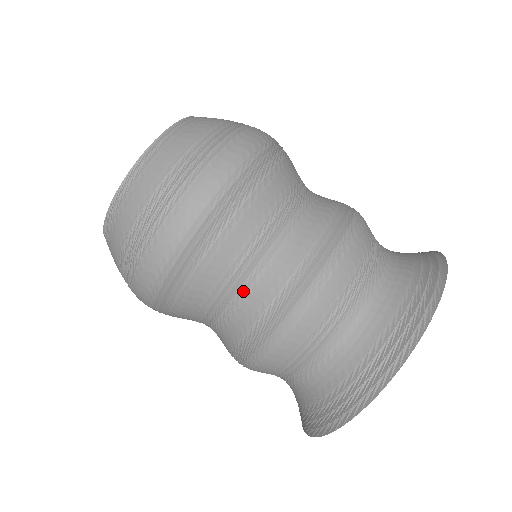
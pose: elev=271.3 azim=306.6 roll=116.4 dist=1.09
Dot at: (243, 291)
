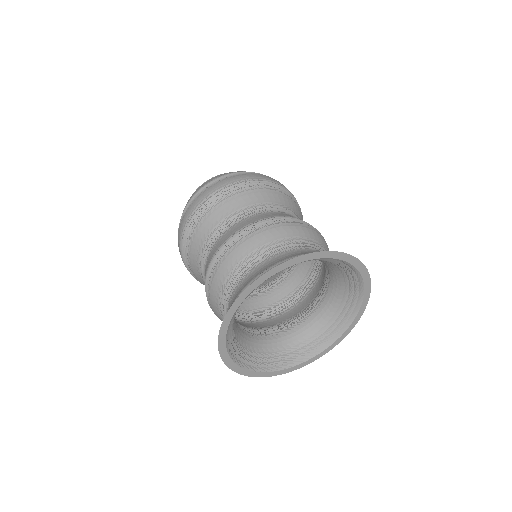
Dot at: (242, 220)
